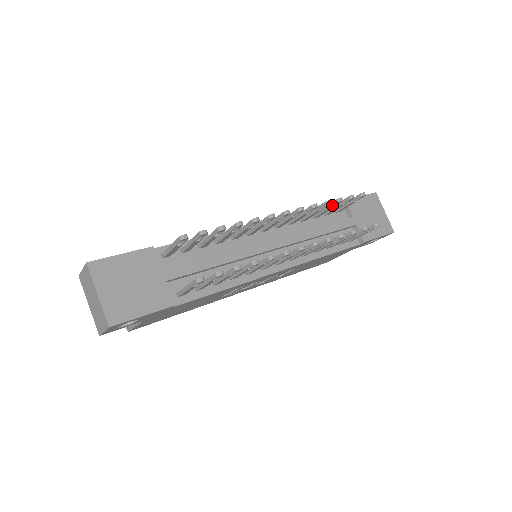
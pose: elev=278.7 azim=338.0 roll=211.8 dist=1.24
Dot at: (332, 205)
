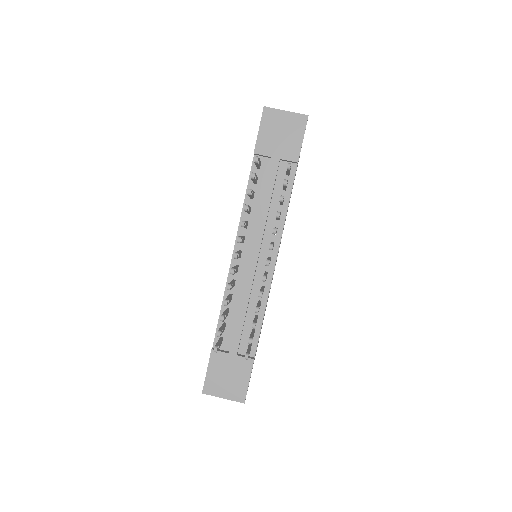
Dot at: occluded
